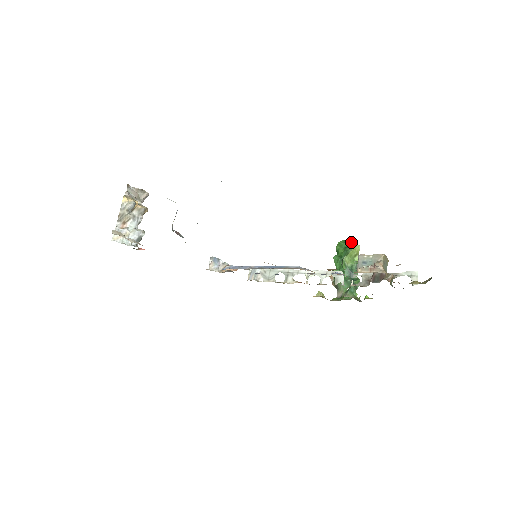
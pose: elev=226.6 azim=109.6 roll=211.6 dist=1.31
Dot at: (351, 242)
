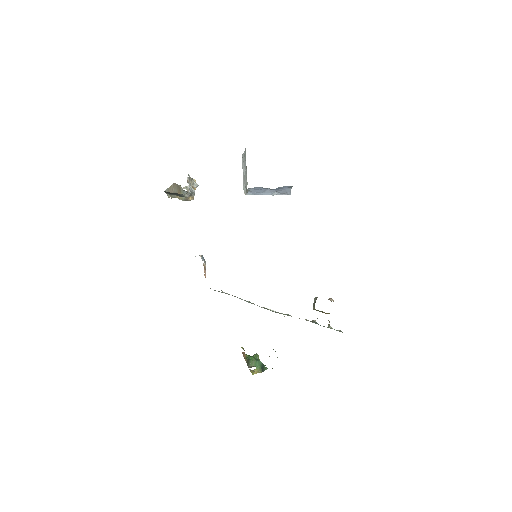
Dot at: occluded
